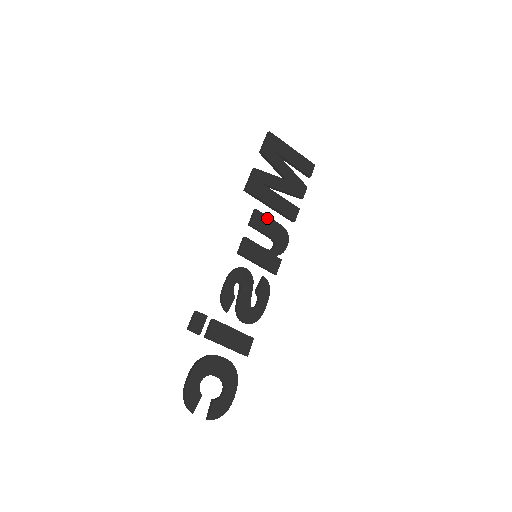
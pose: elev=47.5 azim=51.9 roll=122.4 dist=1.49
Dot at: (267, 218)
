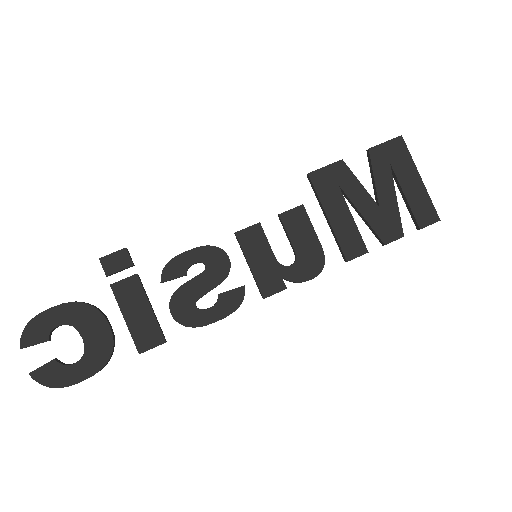
Dot at: (309, 226)
